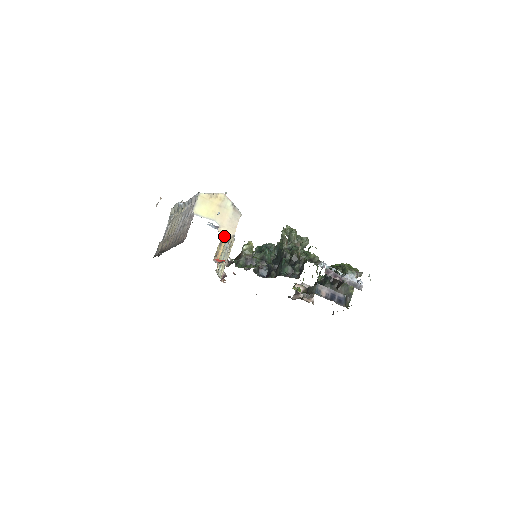
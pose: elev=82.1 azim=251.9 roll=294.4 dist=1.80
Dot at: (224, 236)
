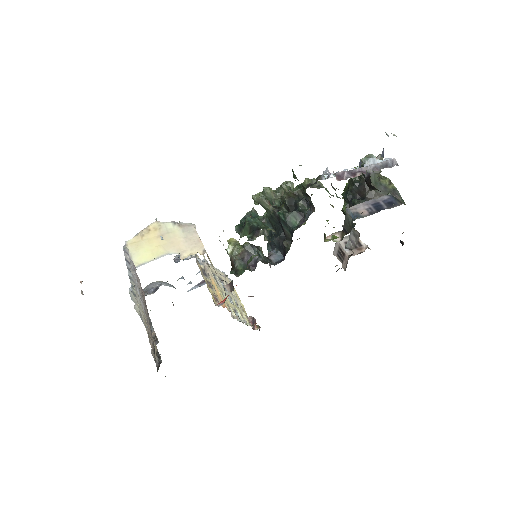
Dot at: (207, 276)
